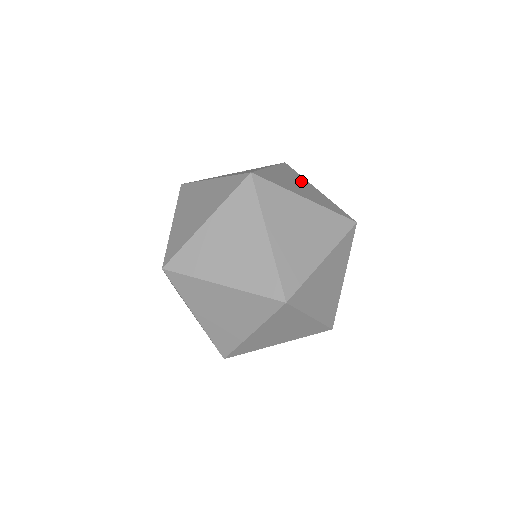
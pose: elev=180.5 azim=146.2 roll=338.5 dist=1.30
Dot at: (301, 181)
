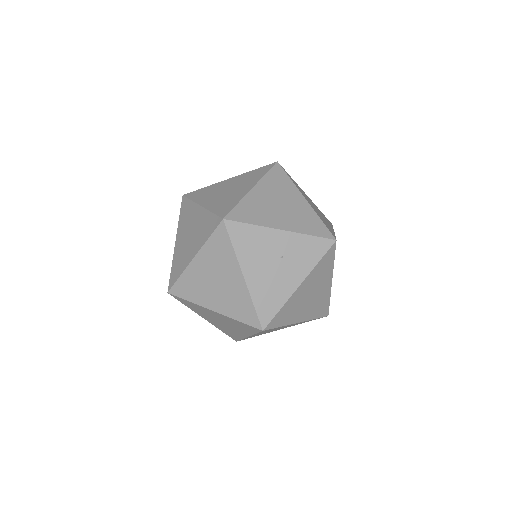
Dot at: (322, 281)
